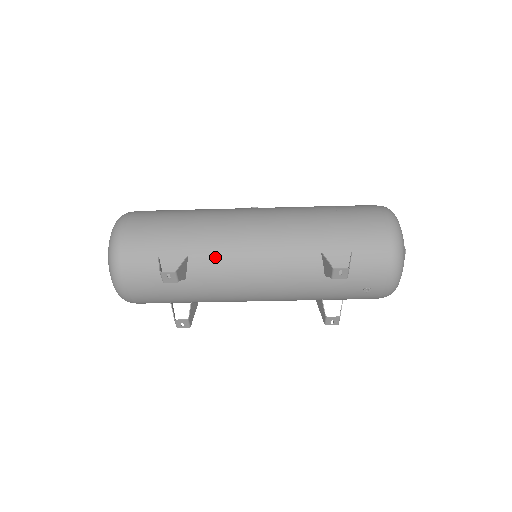
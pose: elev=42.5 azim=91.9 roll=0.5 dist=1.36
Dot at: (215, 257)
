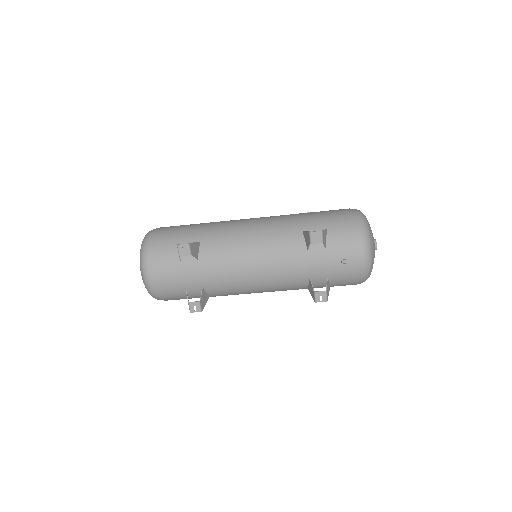
Dot at: (221, 241)
